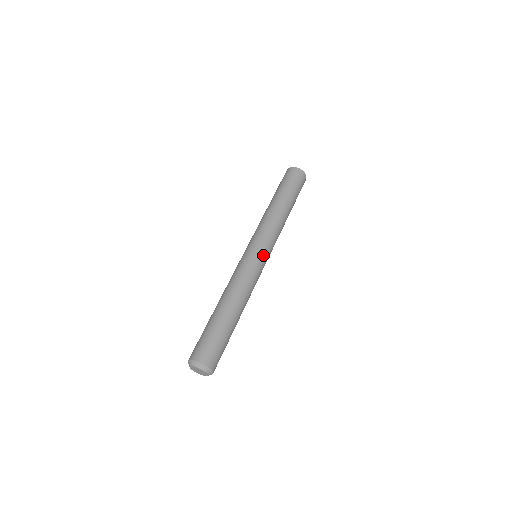
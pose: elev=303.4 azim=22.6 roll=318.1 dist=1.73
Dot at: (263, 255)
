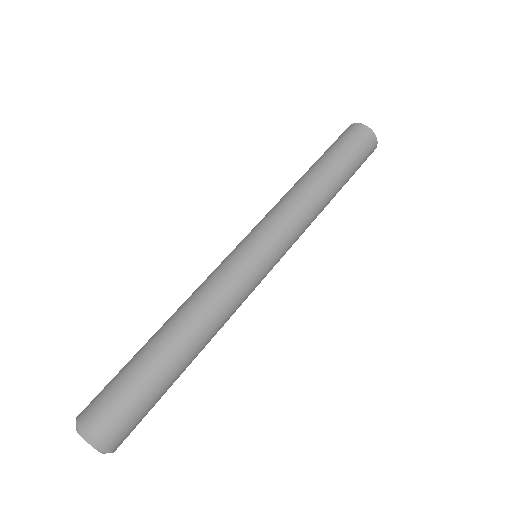
Dot at: (256, 249)
